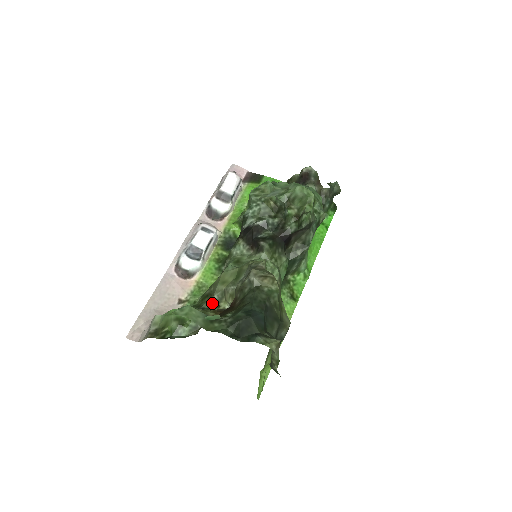
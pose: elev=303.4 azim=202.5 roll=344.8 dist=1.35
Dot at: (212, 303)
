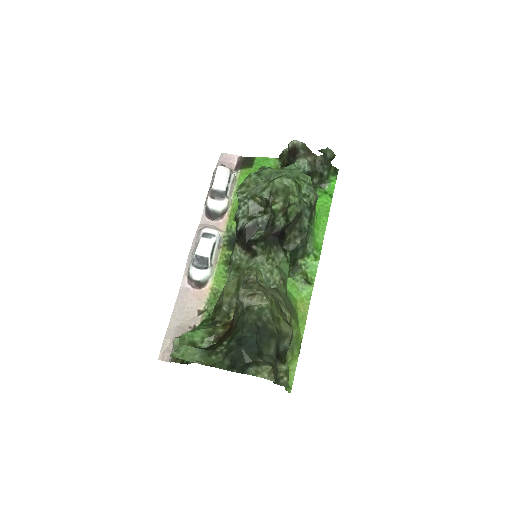
Dot at: (223, 315)
